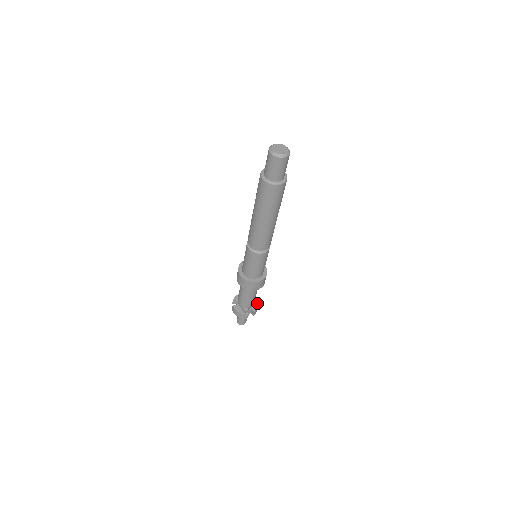
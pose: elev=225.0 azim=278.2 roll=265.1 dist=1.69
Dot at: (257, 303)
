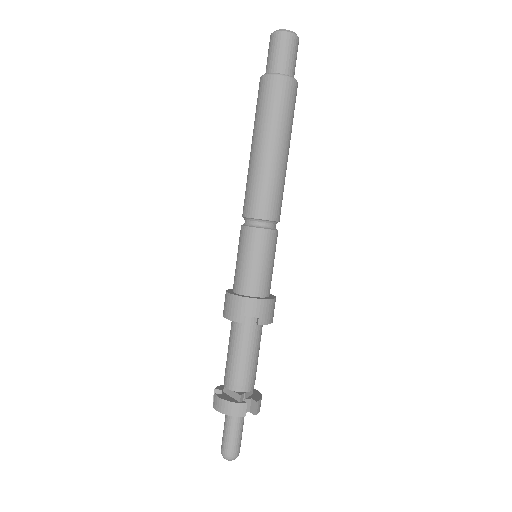
Dot at: (259, 393)
